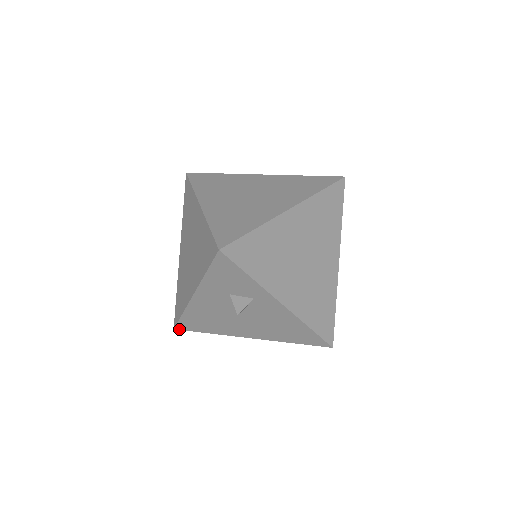
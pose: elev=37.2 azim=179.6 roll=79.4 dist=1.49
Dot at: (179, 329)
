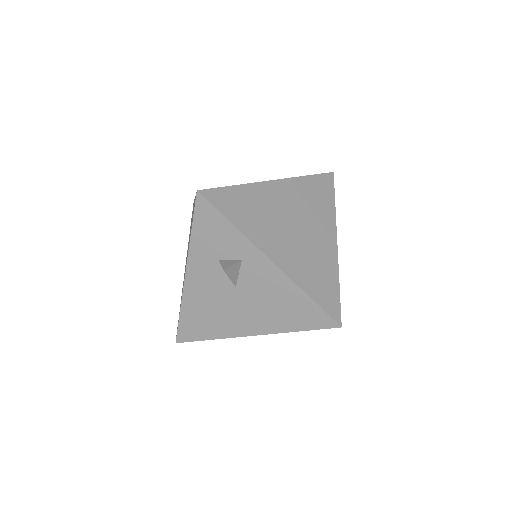
Dot at: (181, 341)
